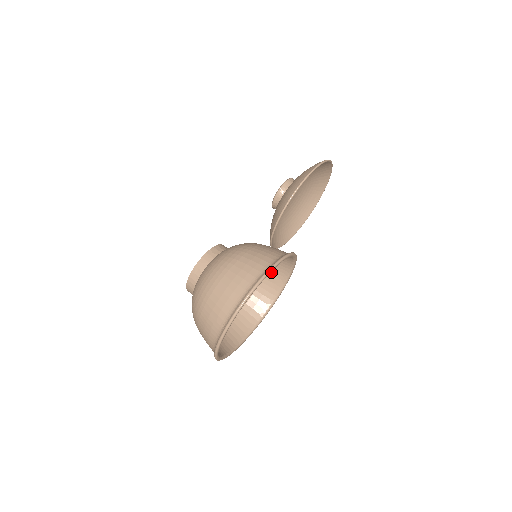
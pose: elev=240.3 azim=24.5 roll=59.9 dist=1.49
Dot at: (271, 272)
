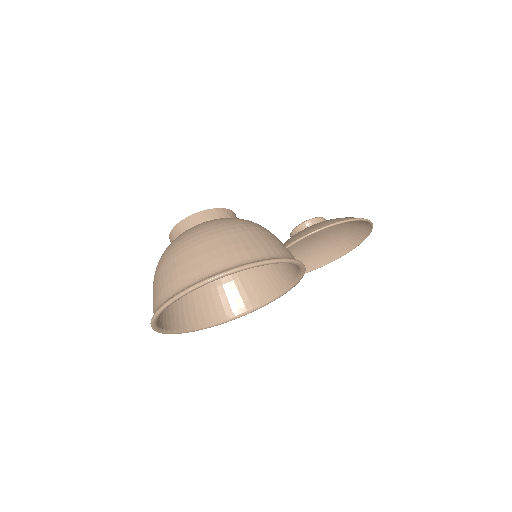
Dot at: (255, 285)
